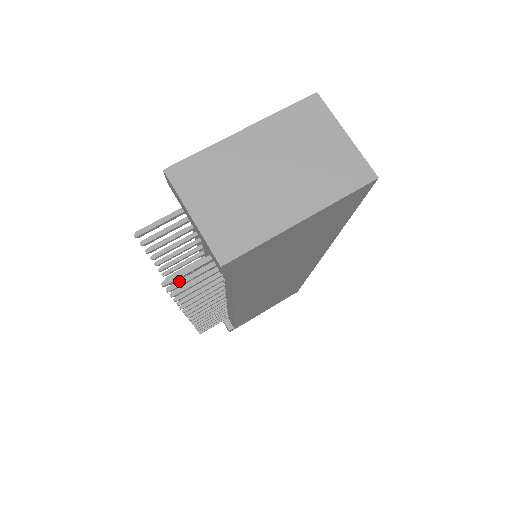
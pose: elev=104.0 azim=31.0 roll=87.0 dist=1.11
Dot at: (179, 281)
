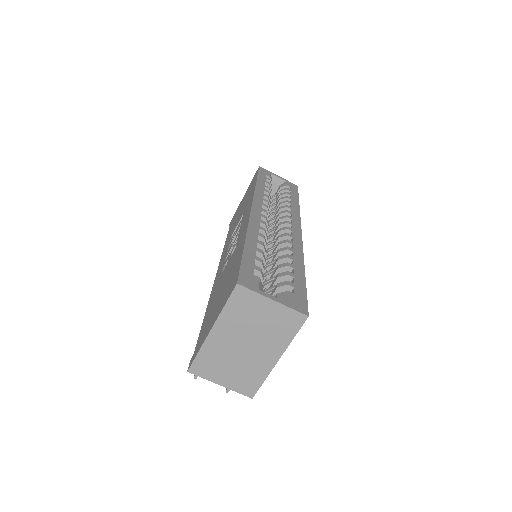
Dot at: occluded
